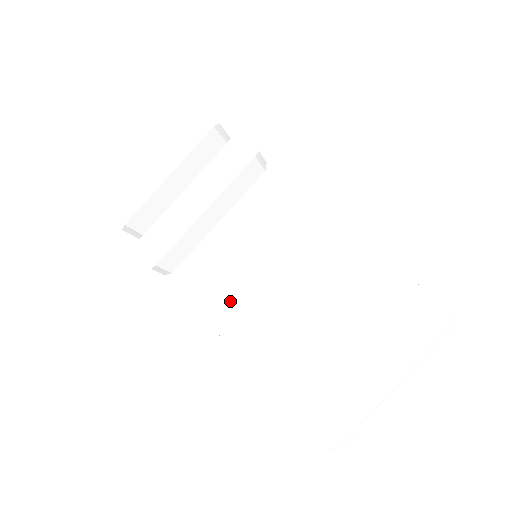
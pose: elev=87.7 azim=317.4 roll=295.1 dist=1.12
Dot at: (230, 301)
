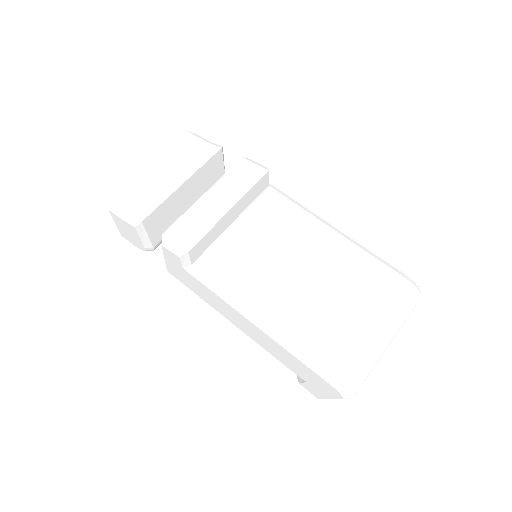
Dot at: (252, 285)
